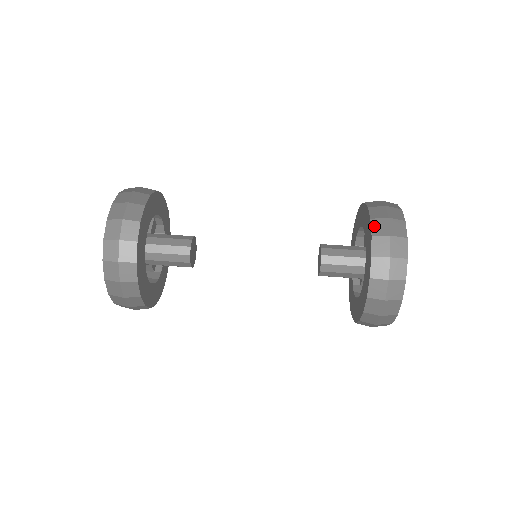
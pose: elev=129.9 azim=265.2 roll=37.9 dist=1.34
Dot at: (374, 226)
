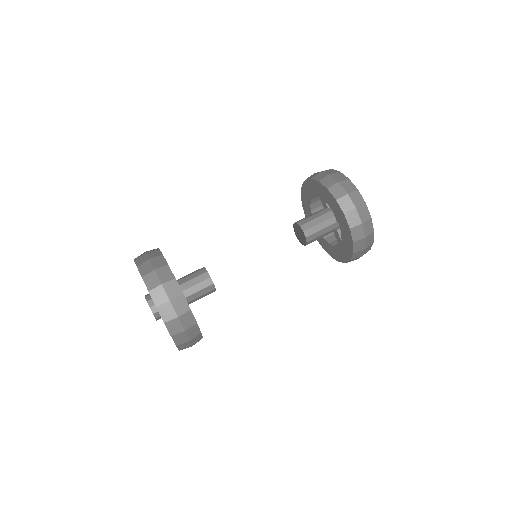
Dot at: (349, 220)
